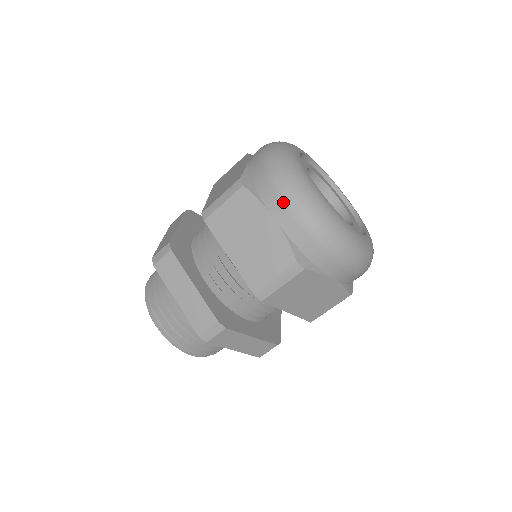
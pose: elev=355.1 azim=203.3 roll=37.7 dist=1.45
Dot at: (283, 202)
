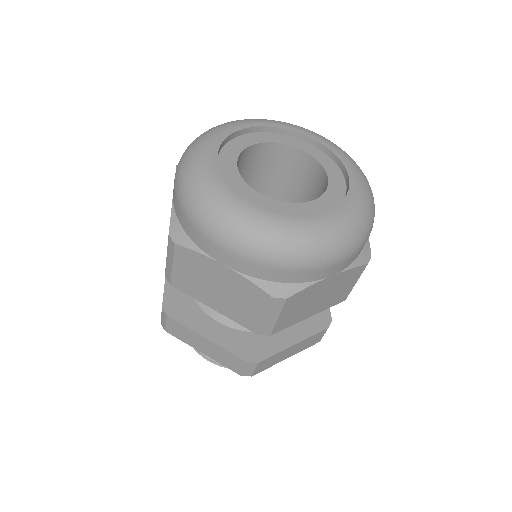
Dot at: (219, 247)
